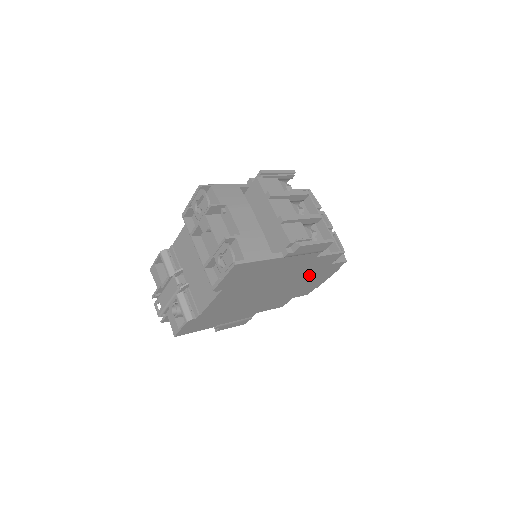
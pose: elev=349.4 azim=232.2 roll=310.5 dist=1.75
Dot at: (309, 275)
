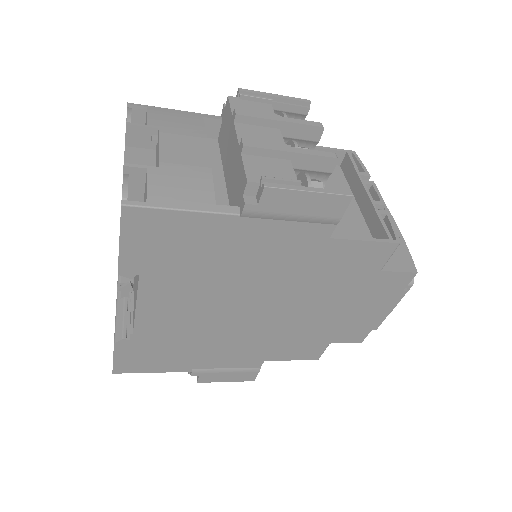
Dot at: (339, 290)
